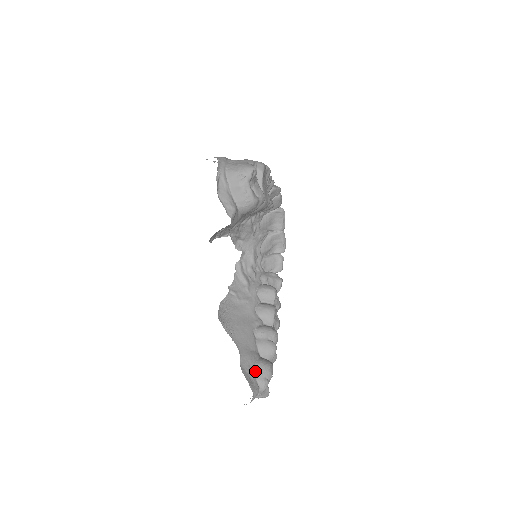
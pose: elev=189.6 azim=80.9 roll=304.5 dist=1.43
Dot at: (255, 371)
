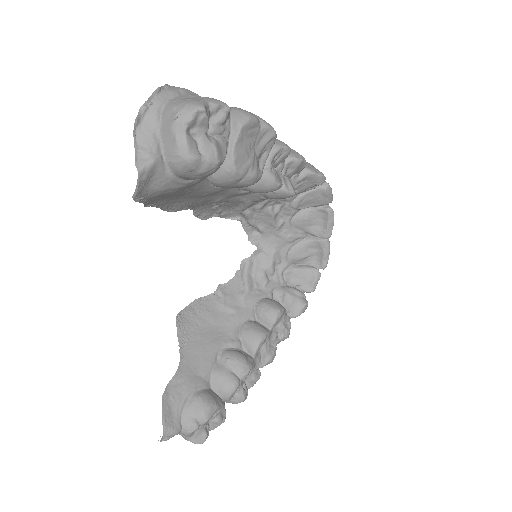
Dot at: (186, 403)
